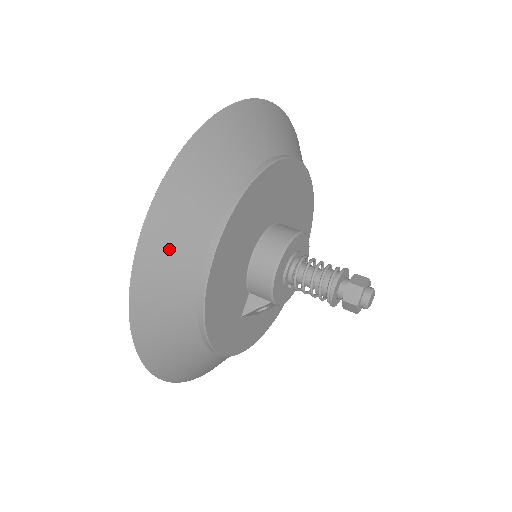
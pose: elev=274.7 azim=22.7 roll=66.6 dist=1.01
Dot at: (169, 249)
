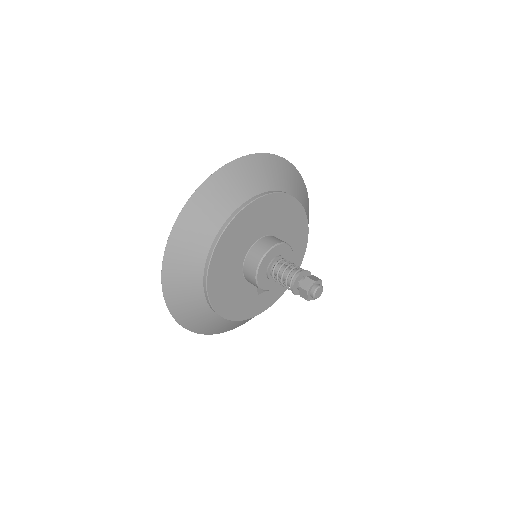
Dot at: (184, 302)
